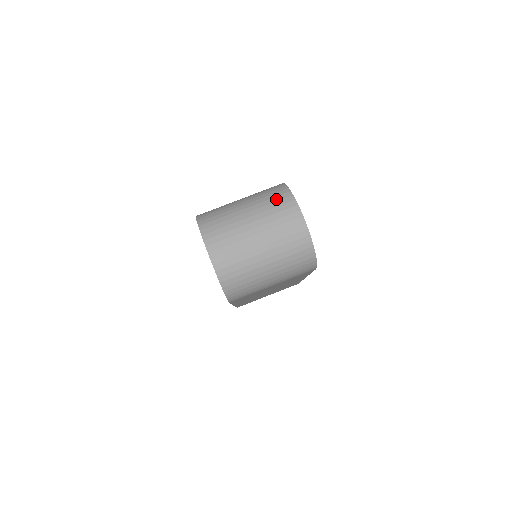
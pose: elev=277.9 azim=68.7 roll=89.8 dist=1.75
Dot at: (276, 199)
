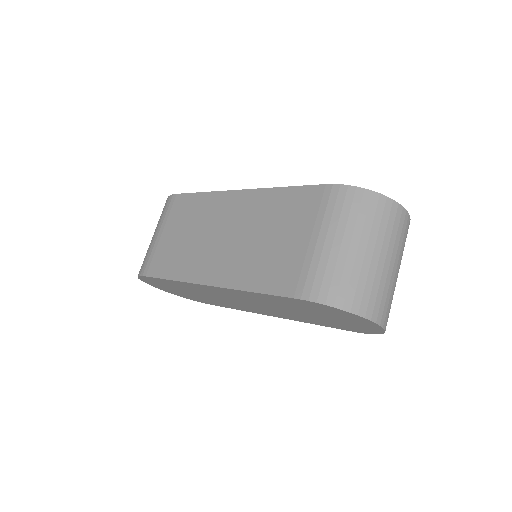
Dot at: (379, 214)
